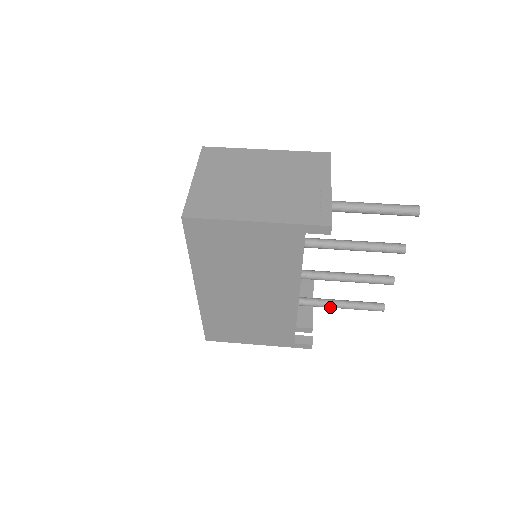
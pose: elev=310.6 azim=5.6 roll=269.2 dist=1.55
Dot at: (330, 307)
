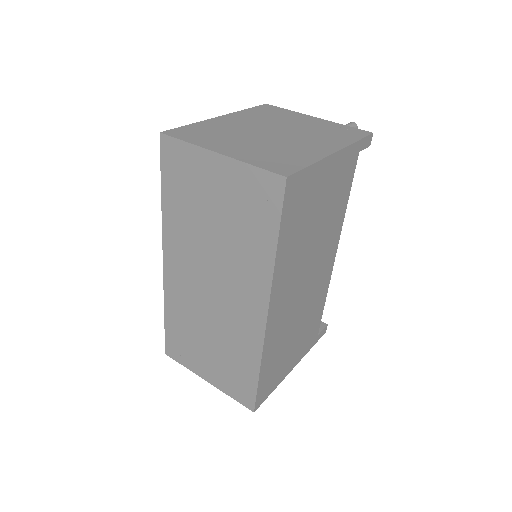
Dot at: occluded
